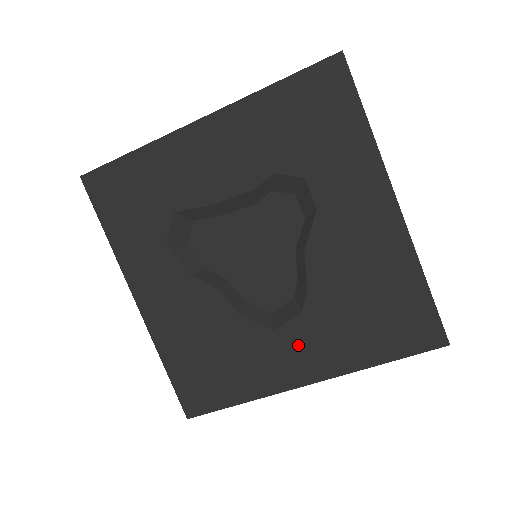
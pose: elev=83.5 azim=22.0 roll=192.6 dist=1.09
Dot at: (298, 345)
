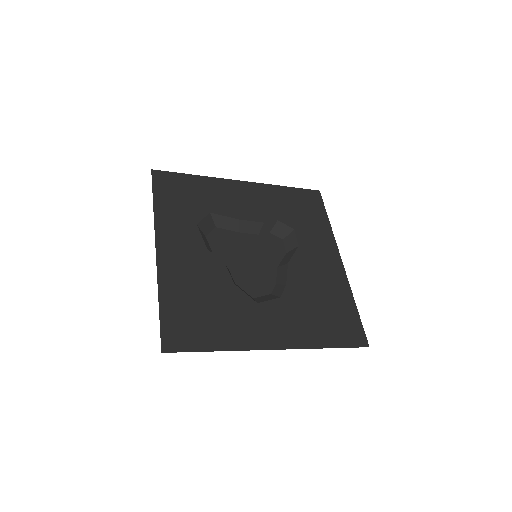
Dot at: (273, 318)
